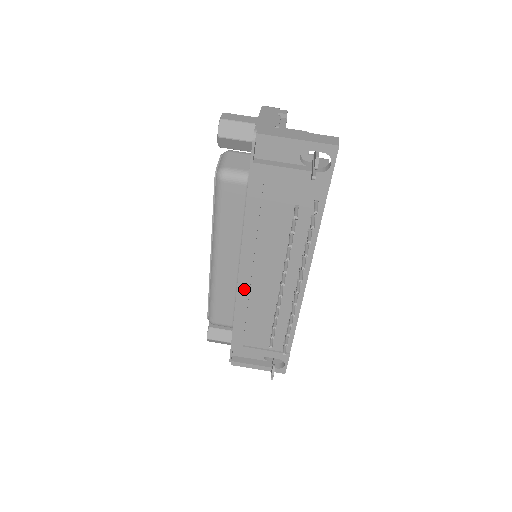
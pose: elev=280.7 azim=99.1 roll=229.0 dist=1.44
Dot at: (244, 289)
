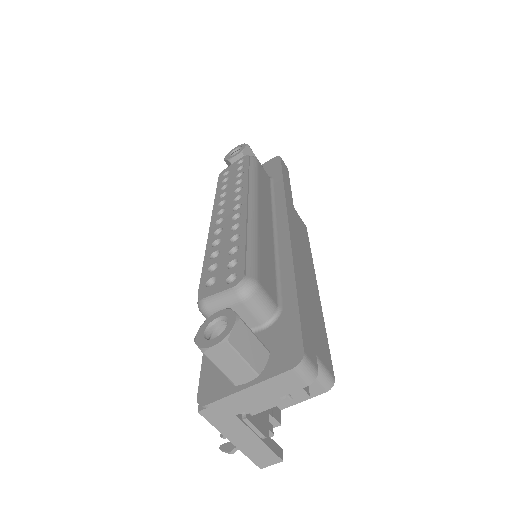
Dot at: occluded
